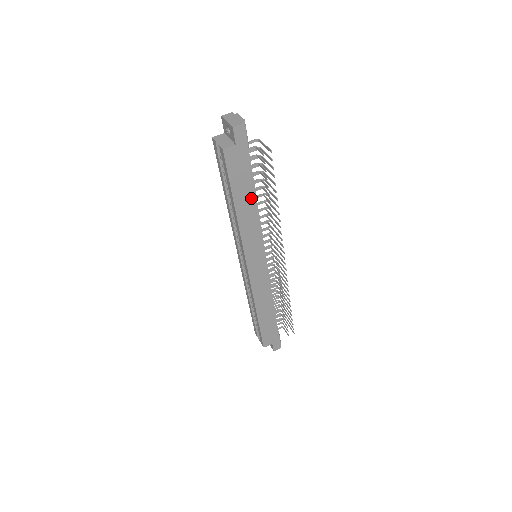
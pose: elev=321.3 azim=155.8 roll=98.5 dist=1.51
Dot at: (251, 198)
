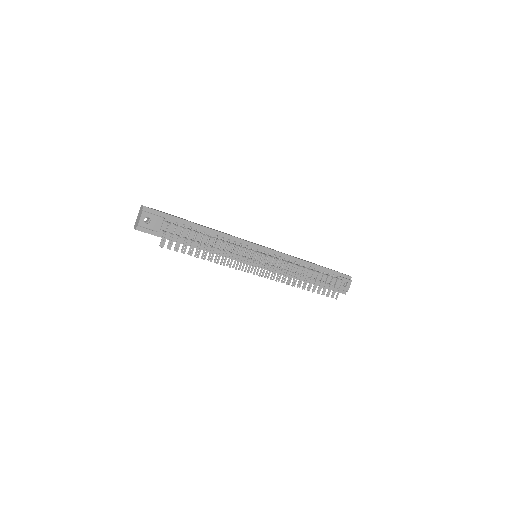
Dot at: (195, 247)
